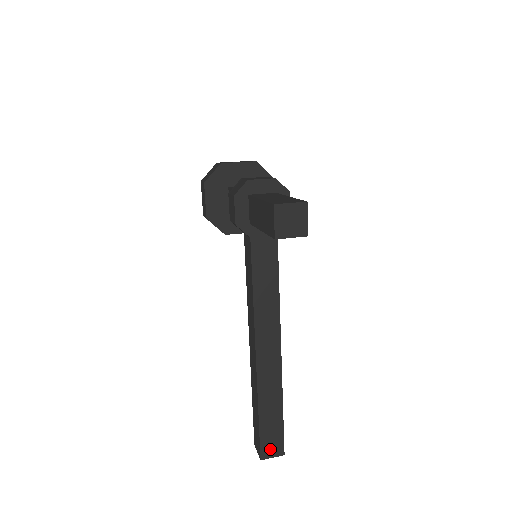
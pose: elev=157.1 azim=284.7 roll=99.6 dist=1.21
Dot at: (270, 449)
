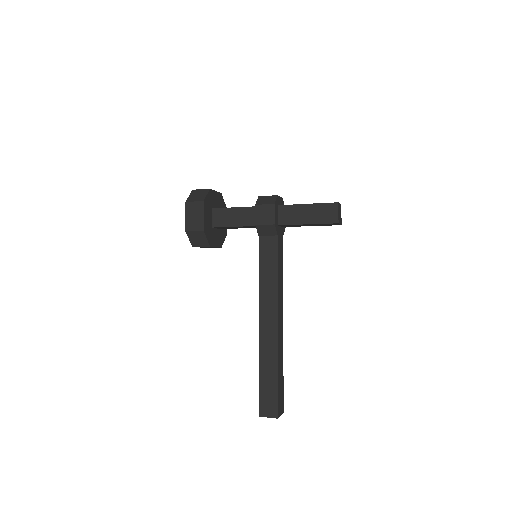
Dot at: (280, 408)
